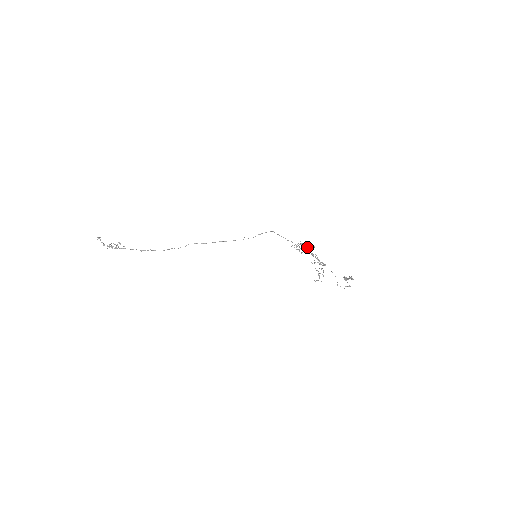
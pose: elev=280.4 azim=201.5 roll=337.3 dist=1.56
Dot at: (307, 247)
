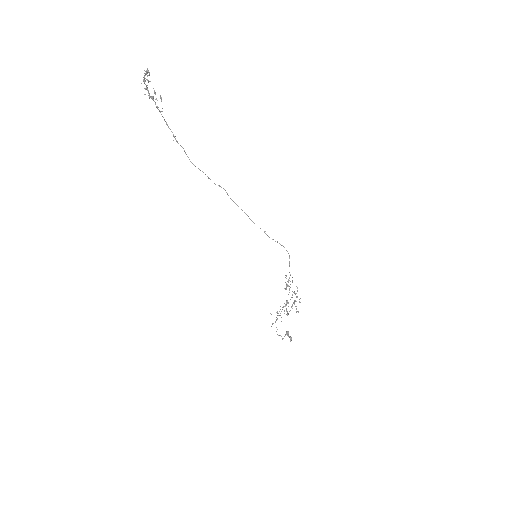
Dot at: occluded
